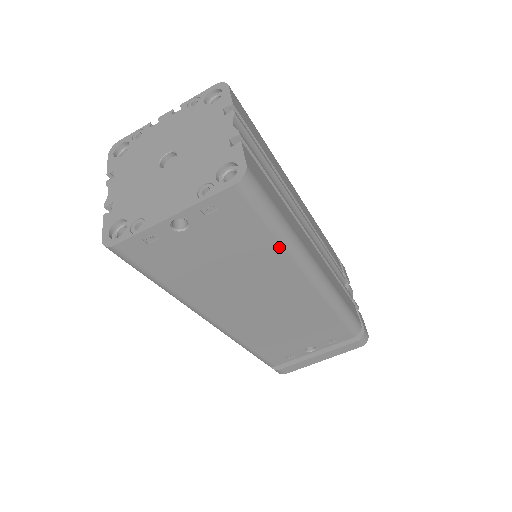
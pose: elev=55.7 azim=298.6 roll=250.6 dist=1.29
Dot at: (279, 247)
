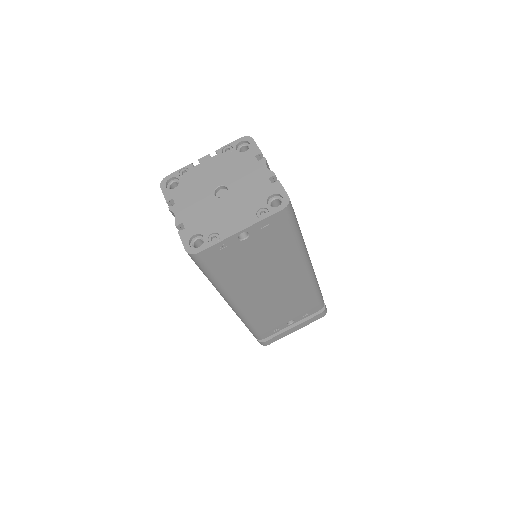
Dot at: (295, 247)
